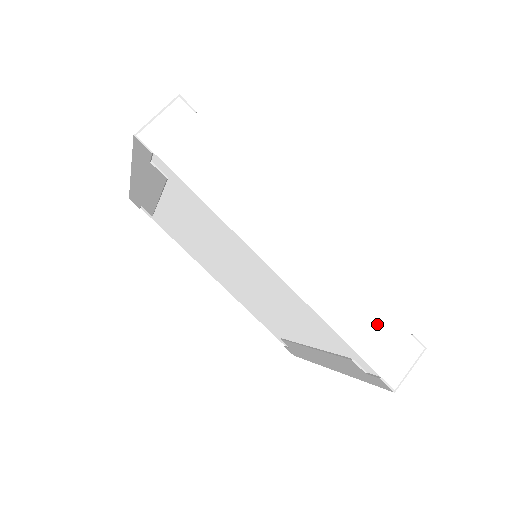
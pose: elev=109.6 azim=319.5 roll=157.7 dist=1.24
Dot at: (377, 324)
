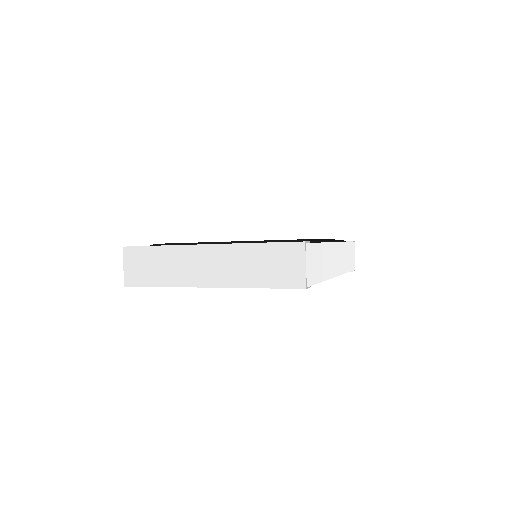
Dot at: (349, 252)
